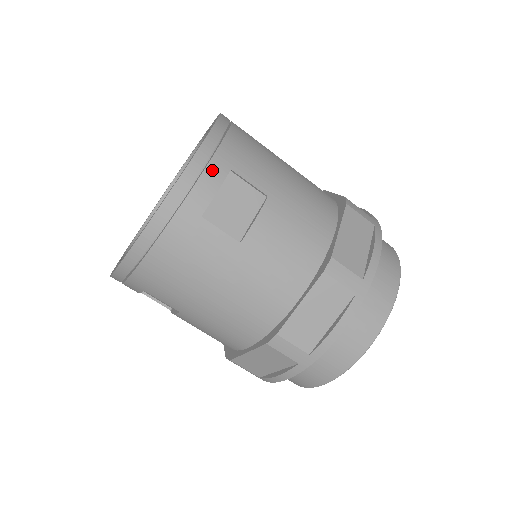
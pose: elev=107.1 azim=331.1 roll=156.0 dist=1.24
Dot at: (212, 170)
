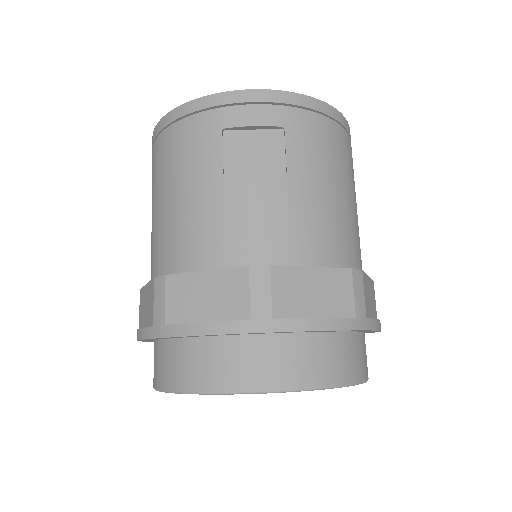
Dot at: (270, 111)
